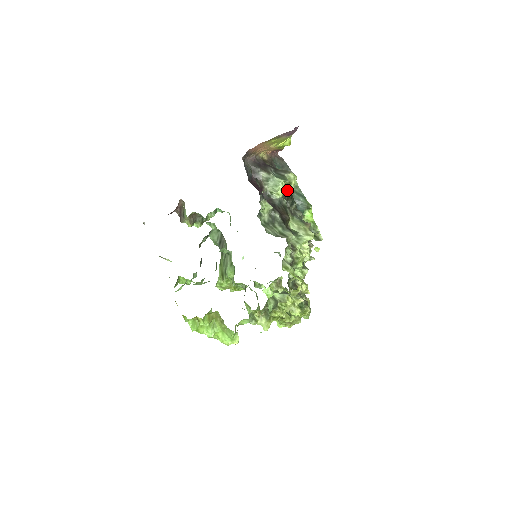
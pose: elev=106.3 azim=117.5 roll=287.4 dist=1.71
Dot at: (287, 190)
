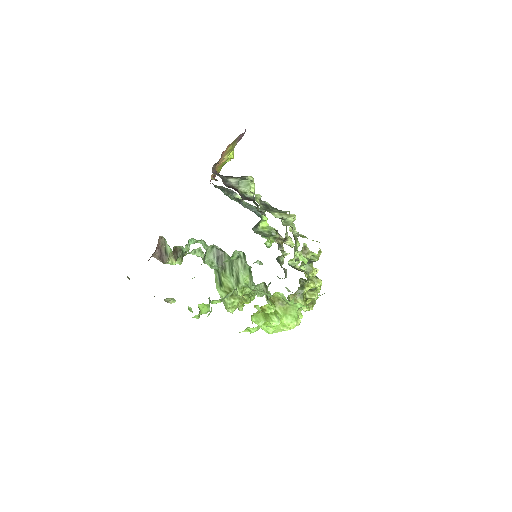
Dot at: occluded
